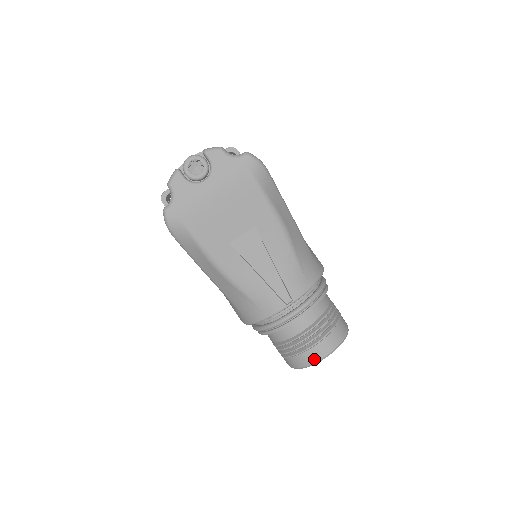
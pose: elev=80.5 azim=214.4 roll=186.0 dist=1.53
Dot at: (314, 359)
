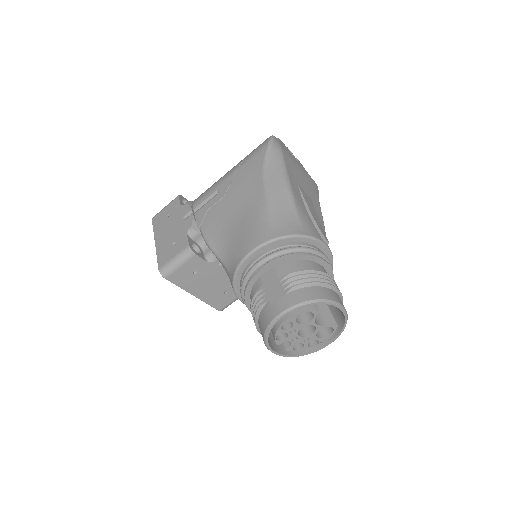
Dot at: (332, 298)
